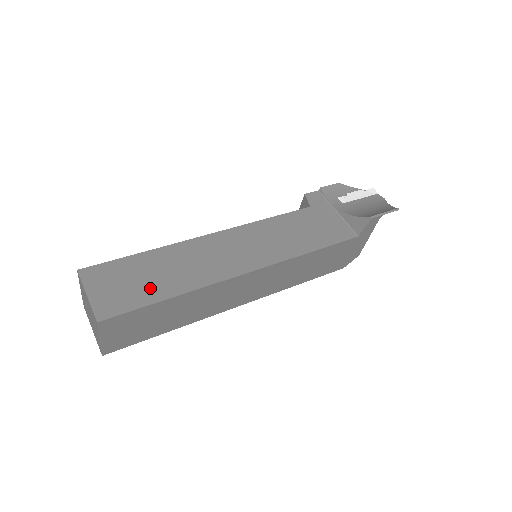
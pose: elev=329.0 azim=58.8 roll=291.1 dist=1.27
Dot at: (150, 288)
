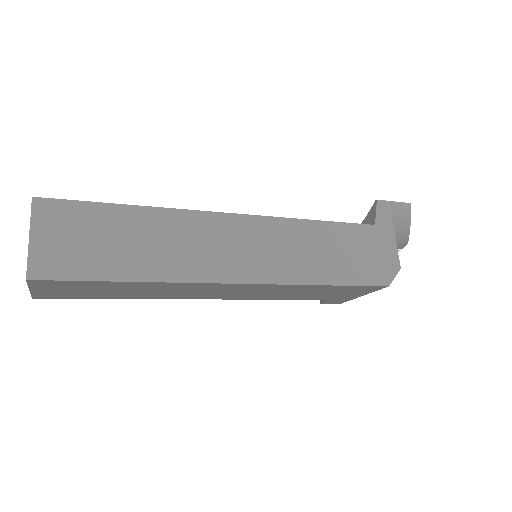
Dot at: occluded
